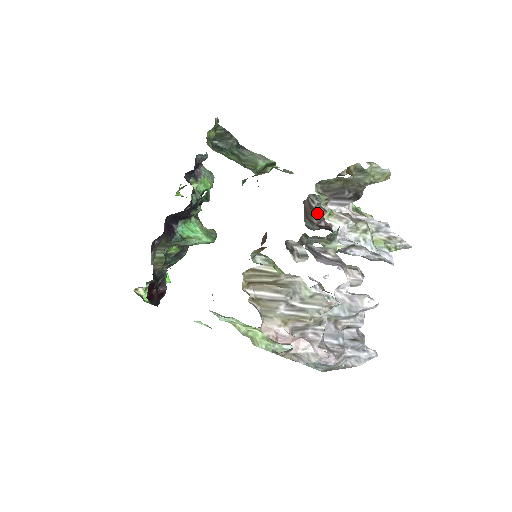
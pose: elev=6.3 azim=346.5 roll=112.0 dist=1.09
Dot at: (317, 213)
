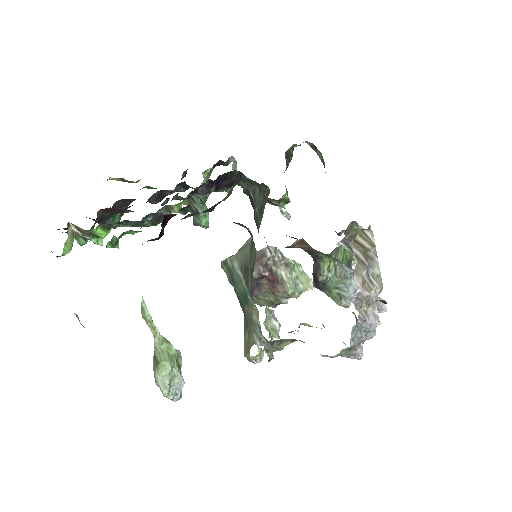
Dot at: (267, 263)
